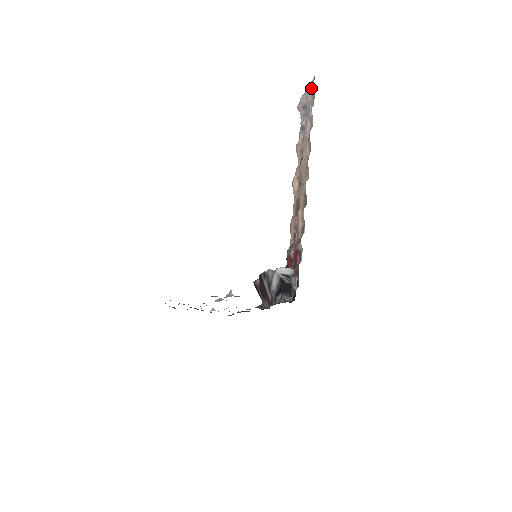
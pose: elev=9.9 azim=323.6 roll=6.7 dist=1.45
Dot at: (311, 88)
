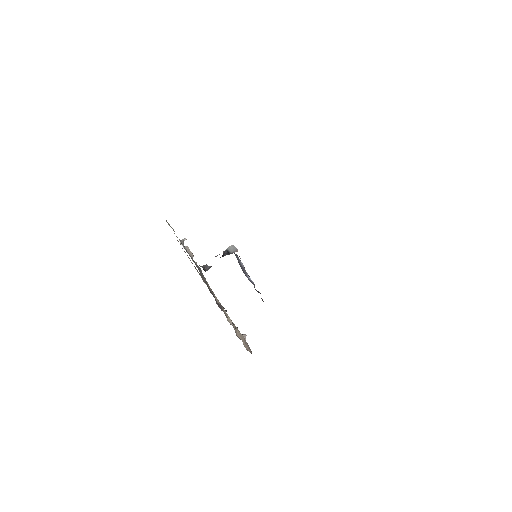
Dot at: occluded
